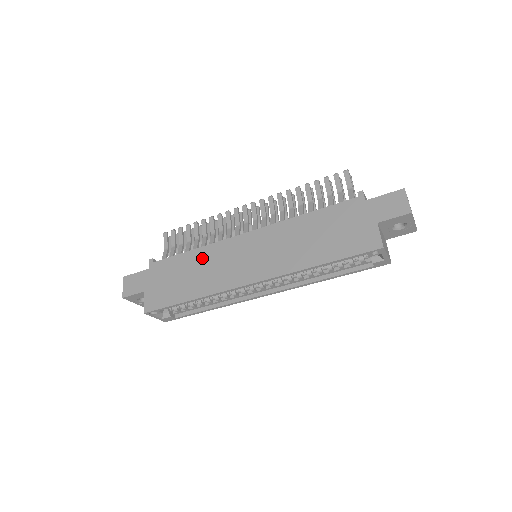
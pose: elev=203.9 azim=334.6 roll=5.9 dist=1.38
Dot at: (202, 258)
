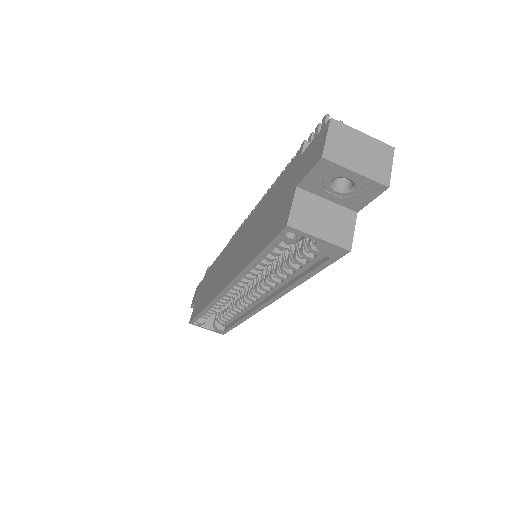
Dot at: (219, 263)
